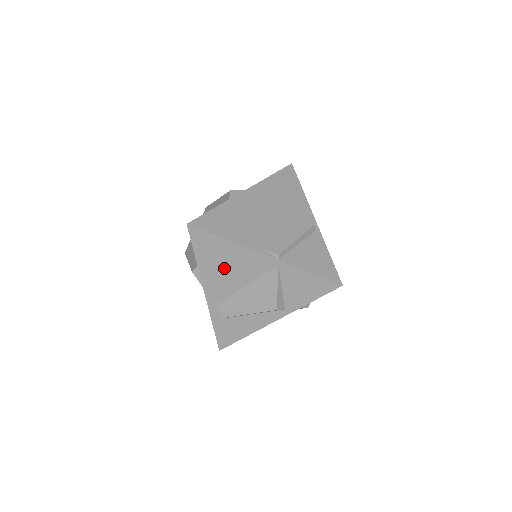
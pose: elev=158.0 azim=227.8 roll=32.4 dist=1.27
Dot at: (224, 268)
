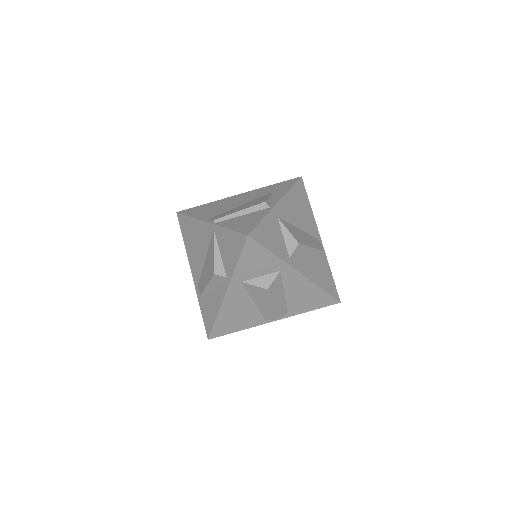
Dot at: (194, 245)
